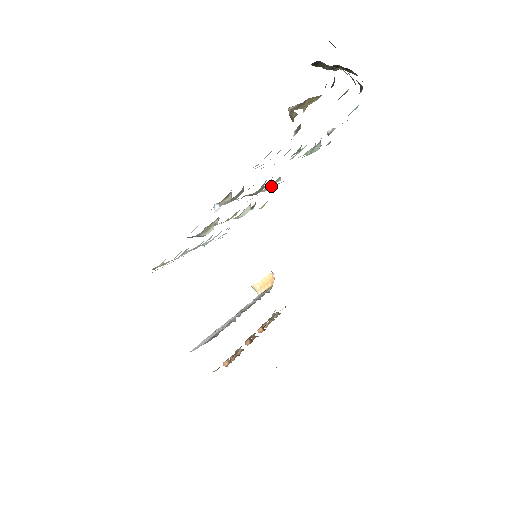
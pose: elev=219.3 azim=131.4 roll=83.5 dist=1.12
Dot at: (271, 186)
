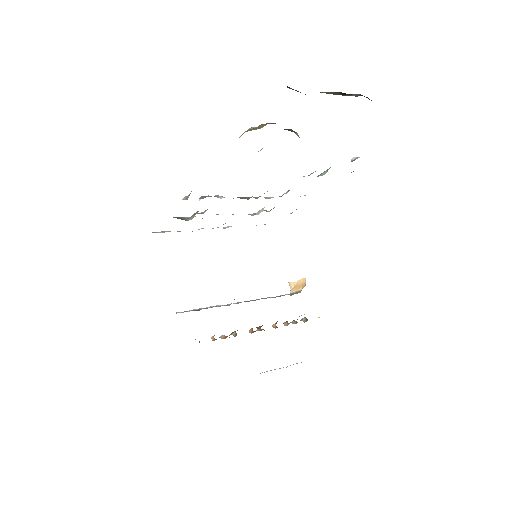
Dot at: (281, 196)
